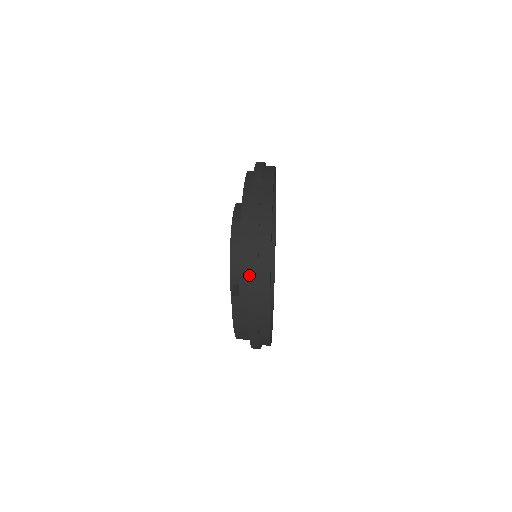
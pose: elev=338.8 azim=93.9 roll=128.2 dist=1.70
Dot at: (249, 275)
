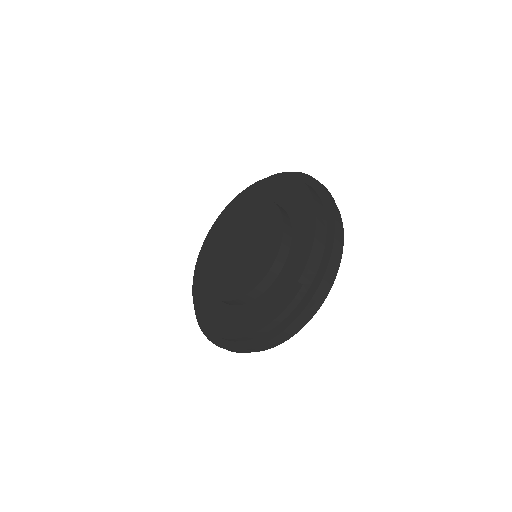
Dot at: (309, 175)
